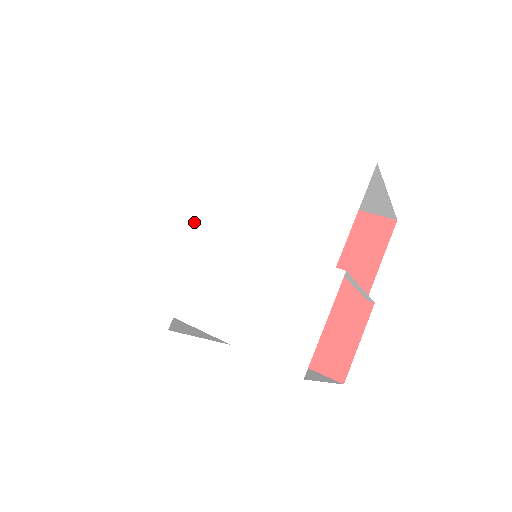
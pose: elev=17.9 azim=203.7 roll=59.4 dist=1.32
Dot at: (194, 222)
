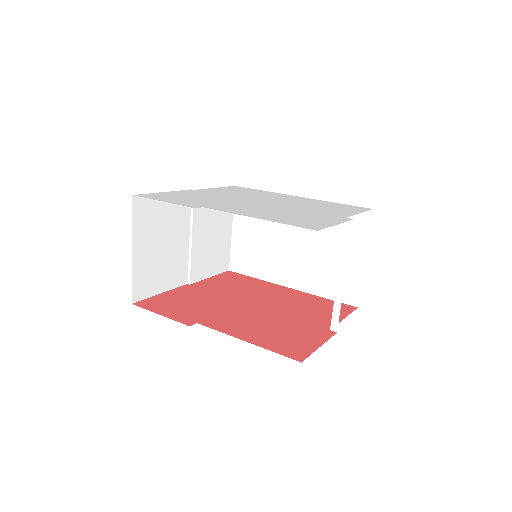
Dot at: (235, 197)
